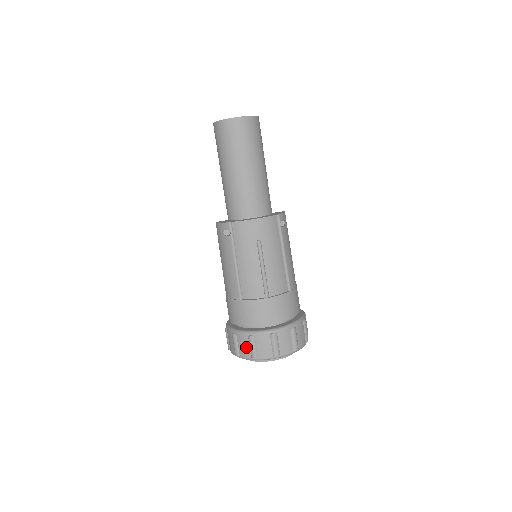
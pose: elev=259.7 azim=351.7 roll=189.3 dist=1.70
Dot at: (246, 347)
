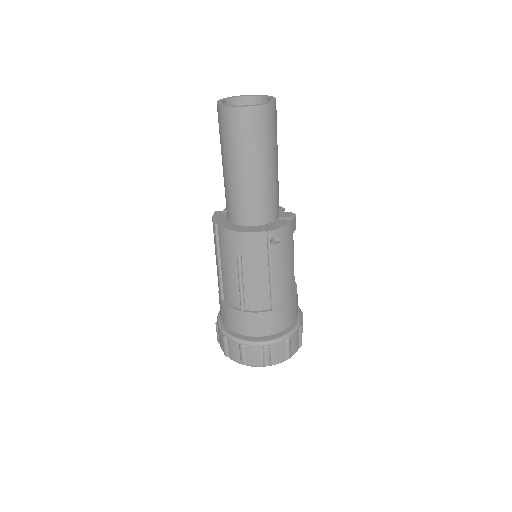
Dot at: (221, 342)
